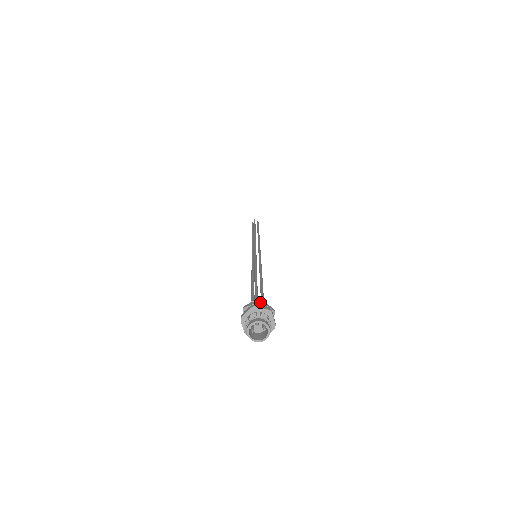
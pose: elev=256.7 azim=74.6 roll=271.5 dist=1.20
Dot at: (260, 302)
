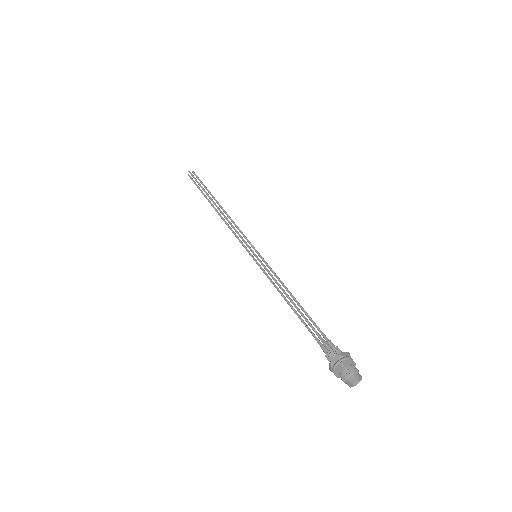
Dot at: (341, 357)
